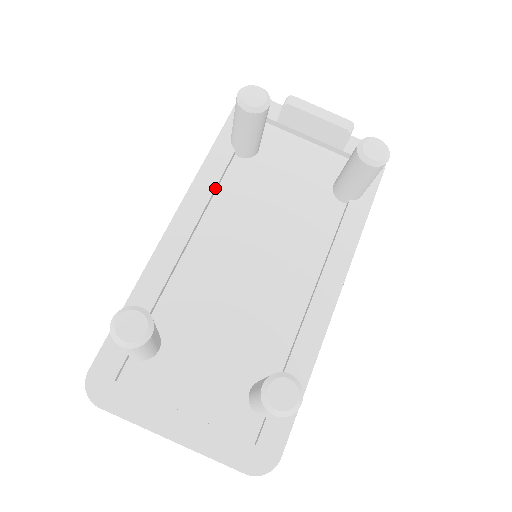
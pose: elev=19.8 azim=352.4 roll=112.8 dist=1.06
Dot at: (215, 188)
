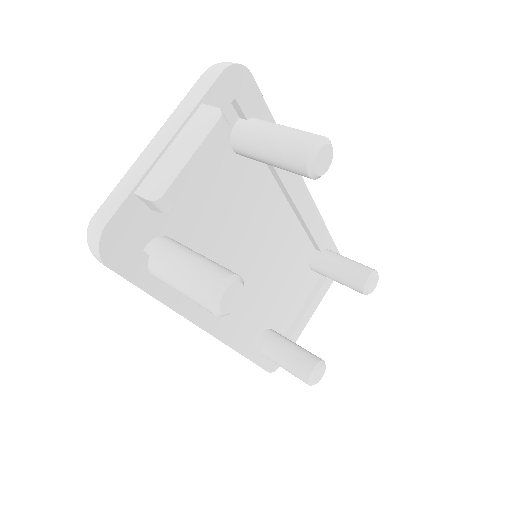
Dot at: occluded
